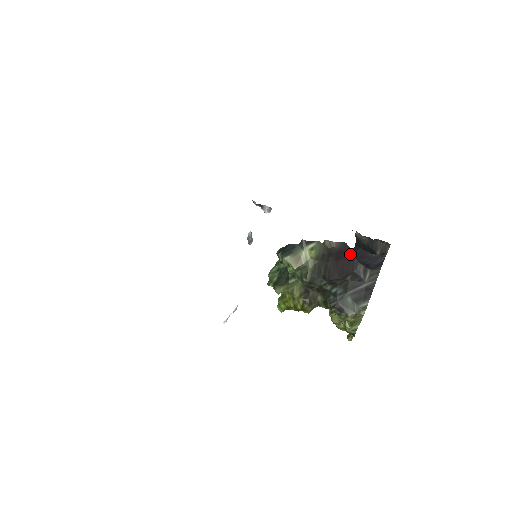
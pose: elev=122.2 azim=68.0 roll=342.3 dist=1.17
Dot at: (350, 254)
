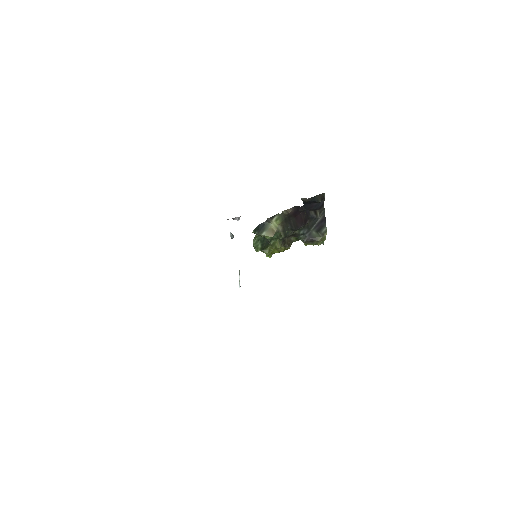
Dot at: (302, 210)
